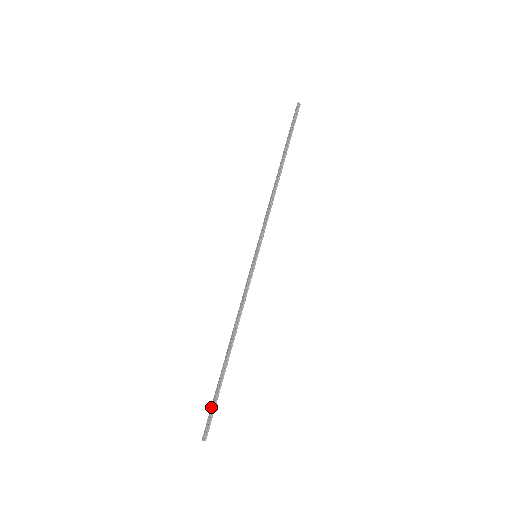
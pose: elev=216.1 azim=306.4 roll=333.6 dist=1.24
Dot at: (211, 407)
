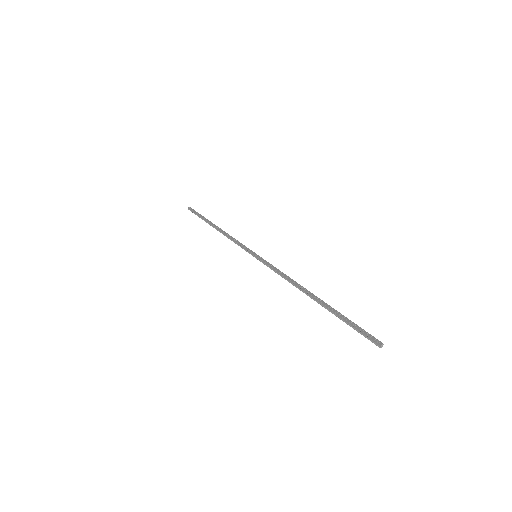
Dot at: (354, 324)
